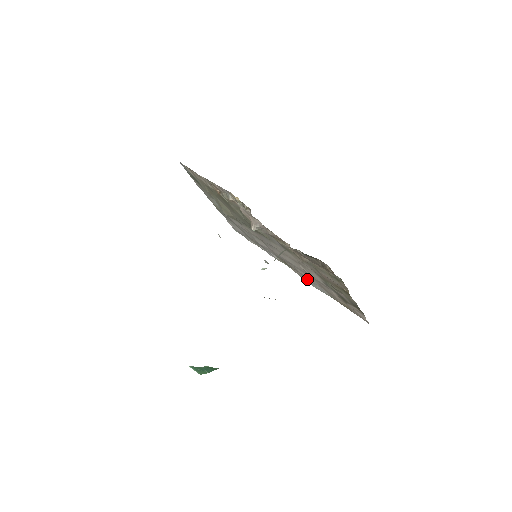
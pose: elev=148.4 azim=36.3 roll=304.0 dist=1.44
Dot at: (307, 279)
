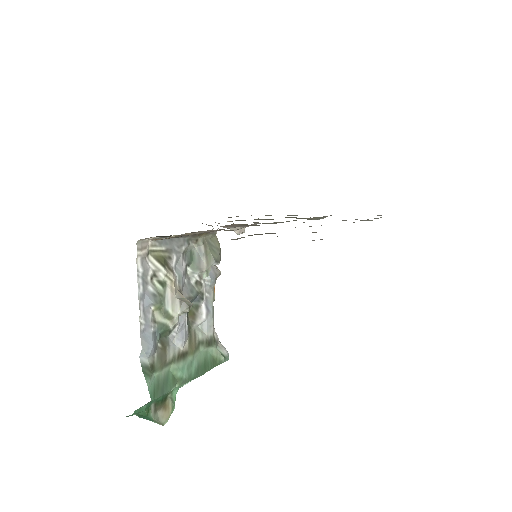
Dot at: occluded
